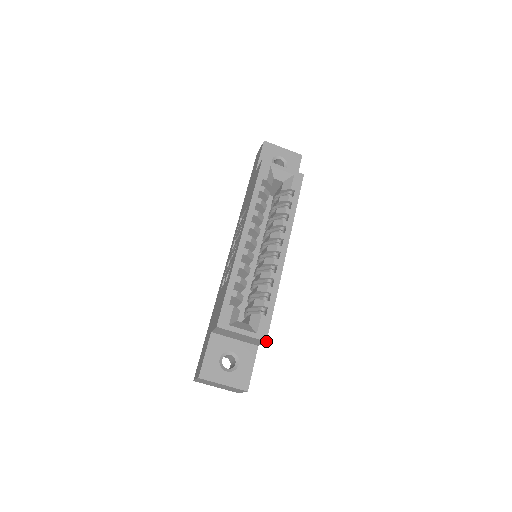
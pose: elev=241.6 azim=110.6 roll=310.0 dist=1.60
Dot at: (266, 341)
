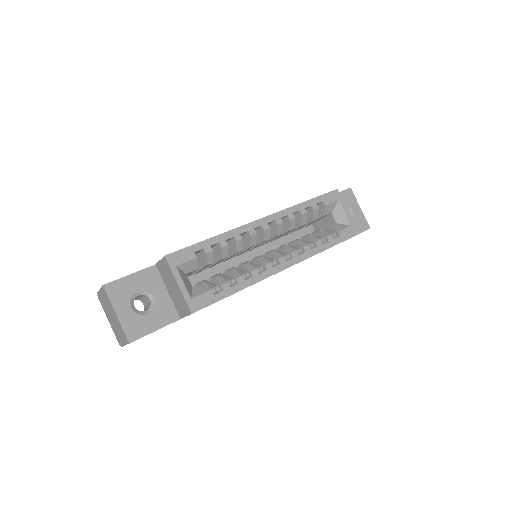
Dot at: (192, 313)
